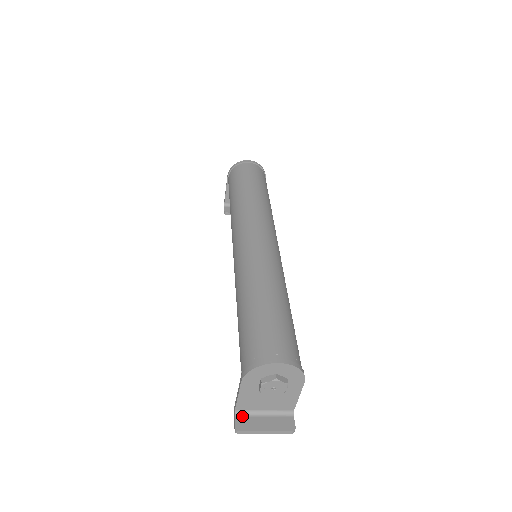
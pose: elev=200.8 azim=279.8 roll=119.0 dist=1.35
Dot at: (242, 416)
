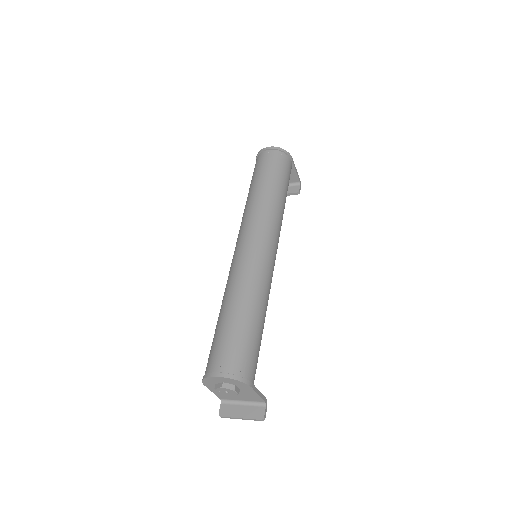
Dot at: (226, 404)
